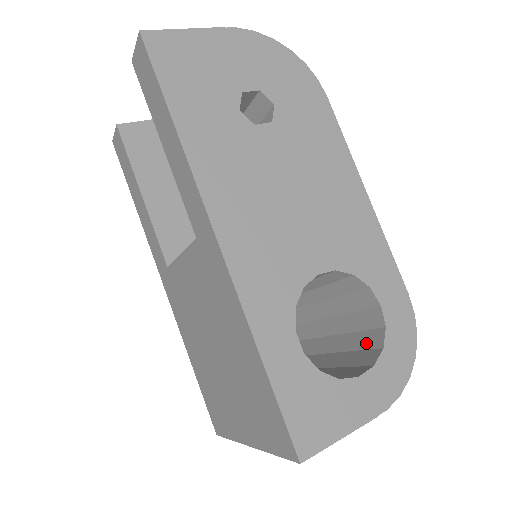
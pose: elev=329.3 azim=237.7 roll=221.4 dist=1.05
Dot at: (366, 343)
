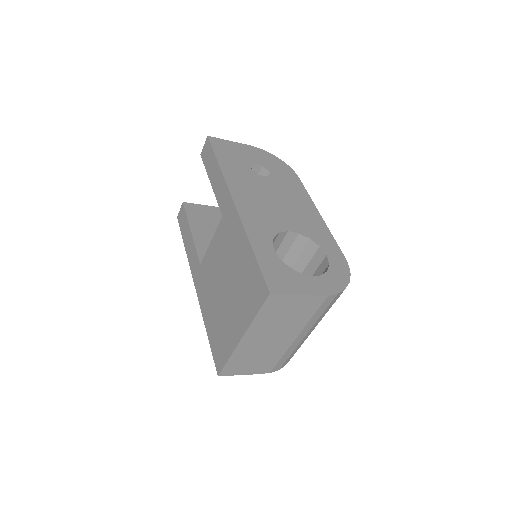
Dot at: occluded
